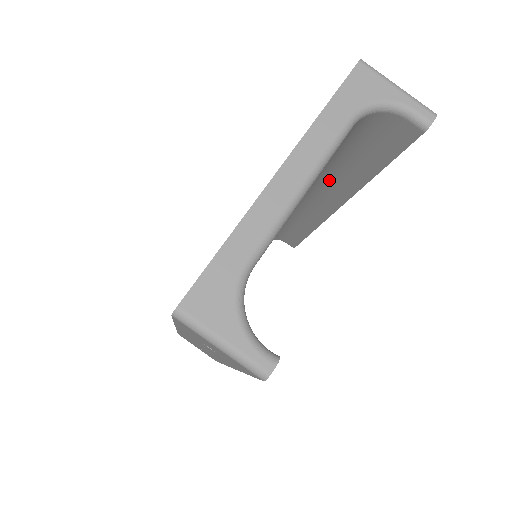
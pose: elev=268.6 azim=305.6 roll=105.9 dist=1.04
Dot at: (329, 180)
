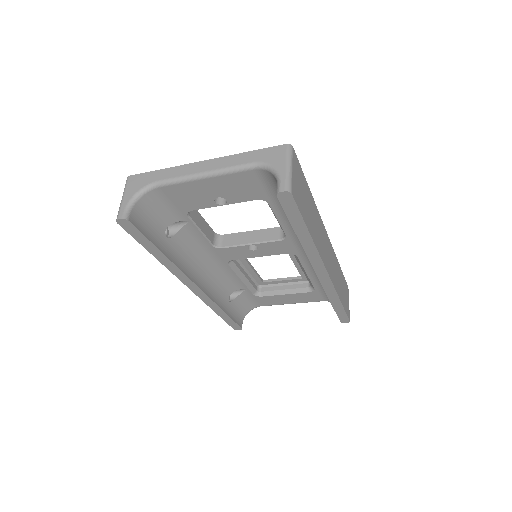
Dot at: occluded
